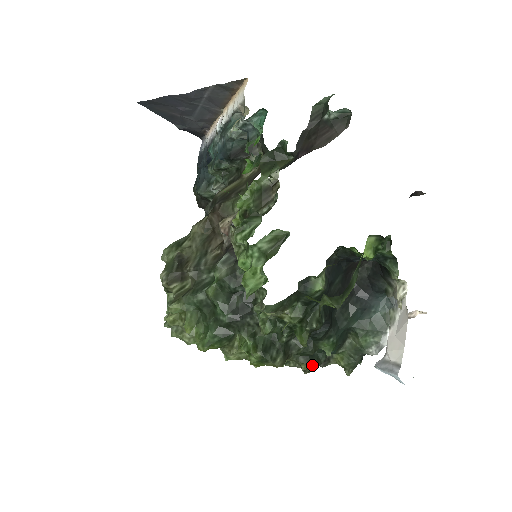
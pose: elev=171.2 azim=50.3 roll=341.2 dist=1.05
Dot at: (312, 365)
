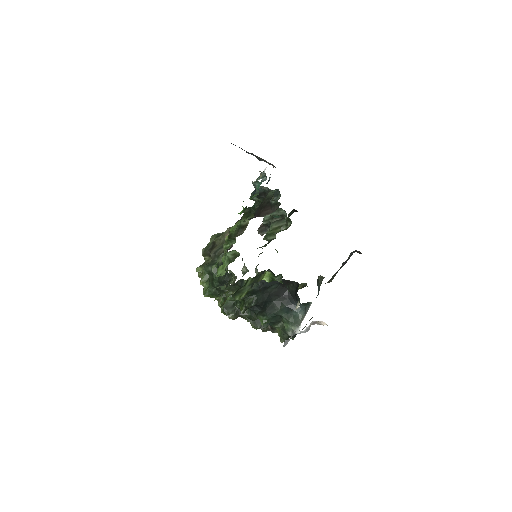
Dot at: (256, 327)
